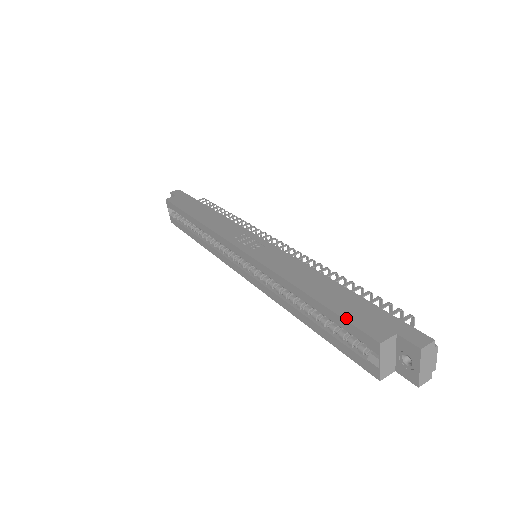
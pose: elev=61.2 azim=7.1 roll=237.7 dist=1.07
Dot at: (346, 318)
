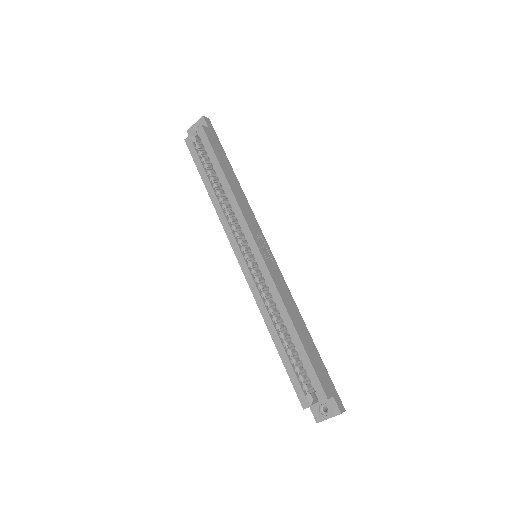
Dot at: (315, 369)
